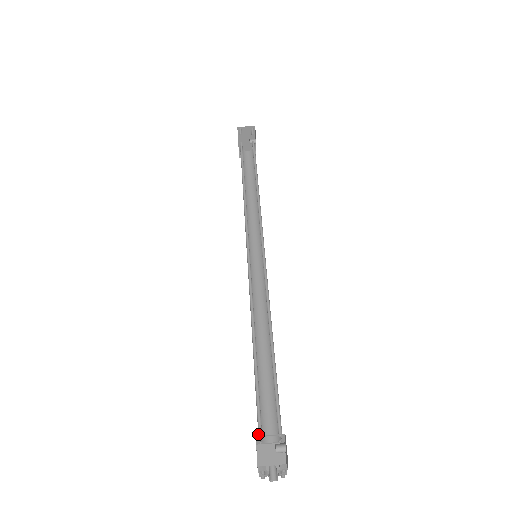
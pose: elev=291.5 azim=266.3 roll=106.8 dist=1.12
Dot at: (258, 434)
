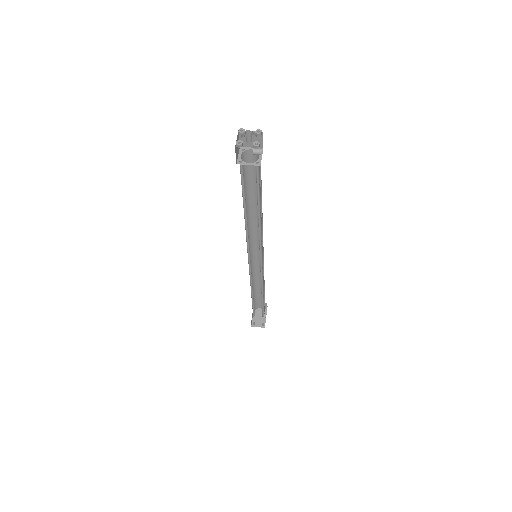
Dot at: (242, 152)
